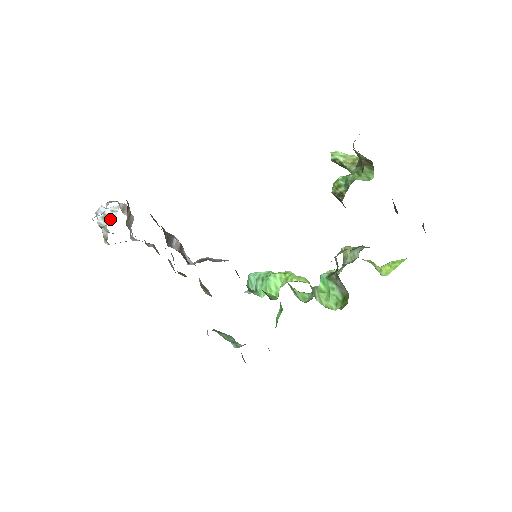
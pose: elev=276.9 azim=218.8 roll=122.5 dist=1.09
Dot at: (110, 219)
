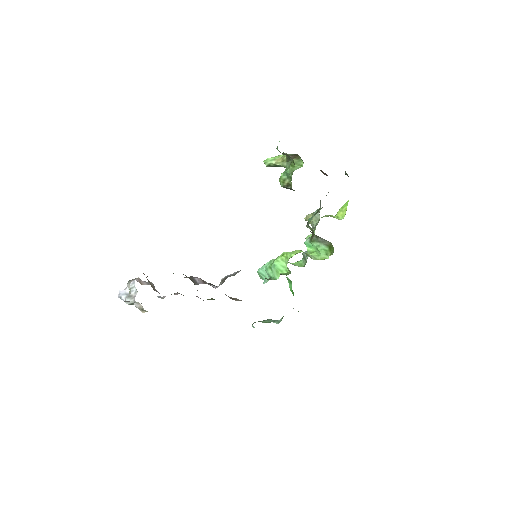
Dot at: (133, 295)
